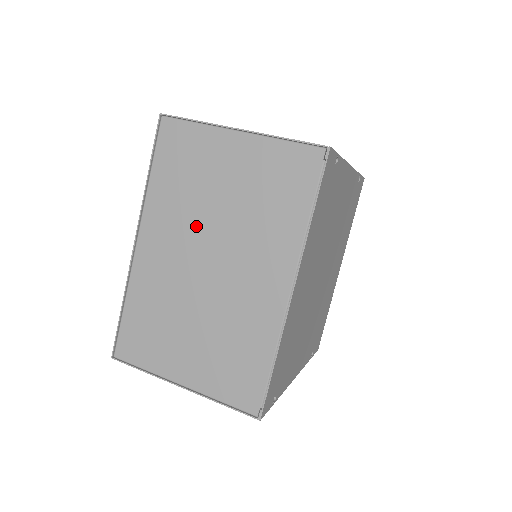
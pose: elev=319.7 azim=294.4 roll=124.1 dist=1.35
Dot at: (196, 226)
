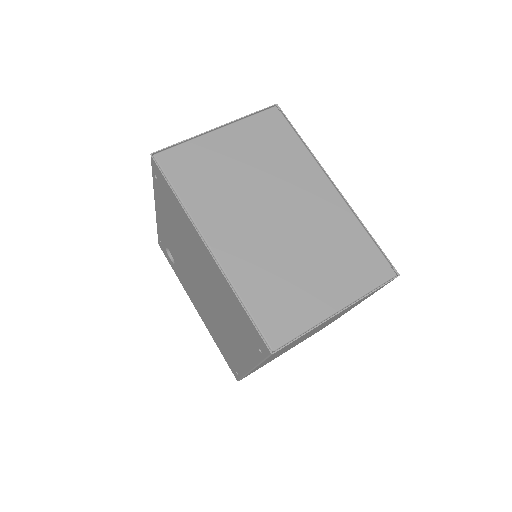
Dot at: (243, 200)
